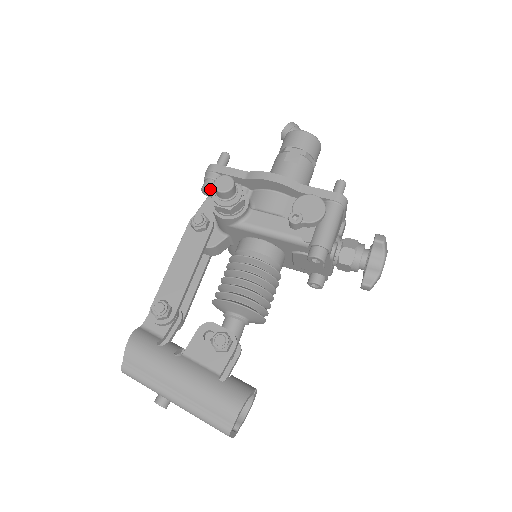
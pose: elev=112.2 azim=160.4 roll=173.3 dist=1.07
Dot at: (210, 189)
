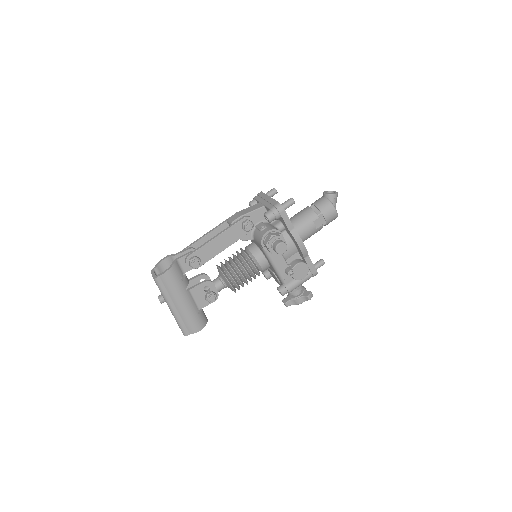
Dot at: (270, 221)
